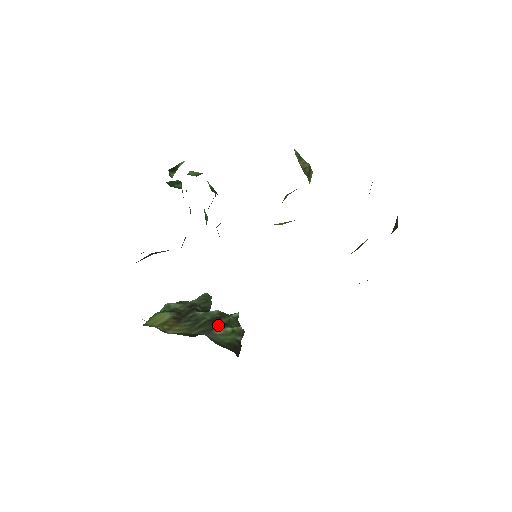
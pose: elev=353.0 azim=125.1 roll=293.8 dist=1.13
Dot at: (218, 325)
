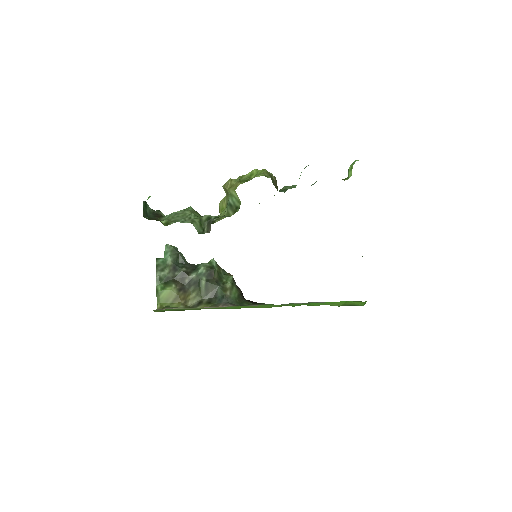
Dot at: (221, 286)
